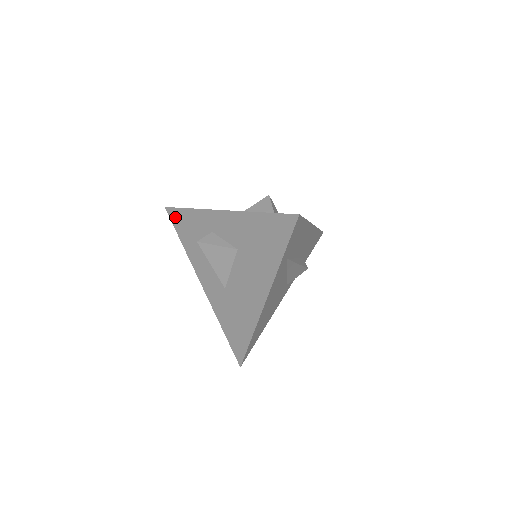
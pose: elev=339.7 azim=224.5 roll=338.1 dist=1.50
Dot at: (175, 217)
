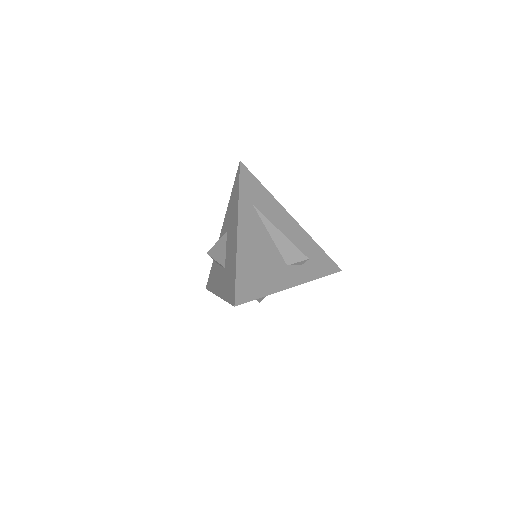
Dot at: occluded
